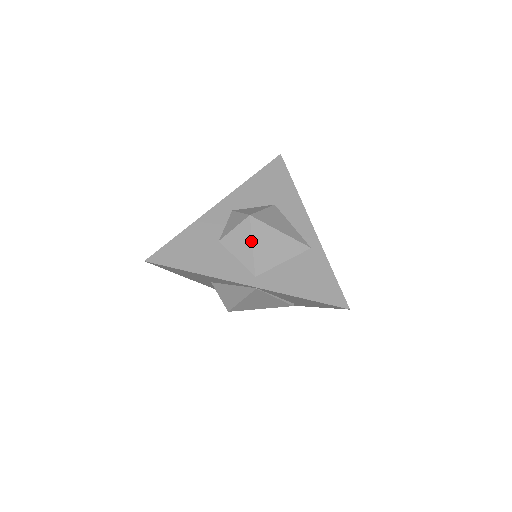
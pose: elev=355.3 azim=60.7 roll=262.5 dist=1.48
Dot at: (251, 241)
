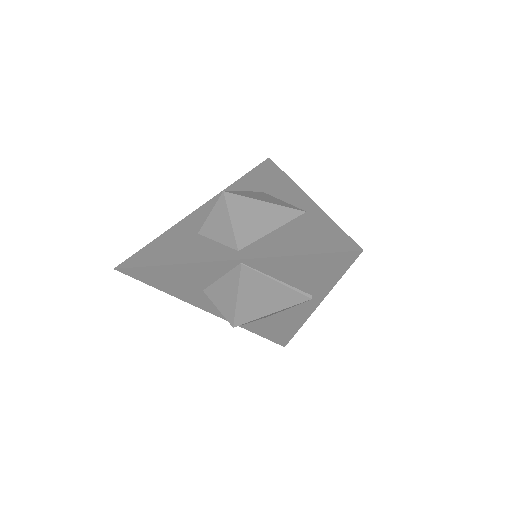
Dot at: (228, 216)
